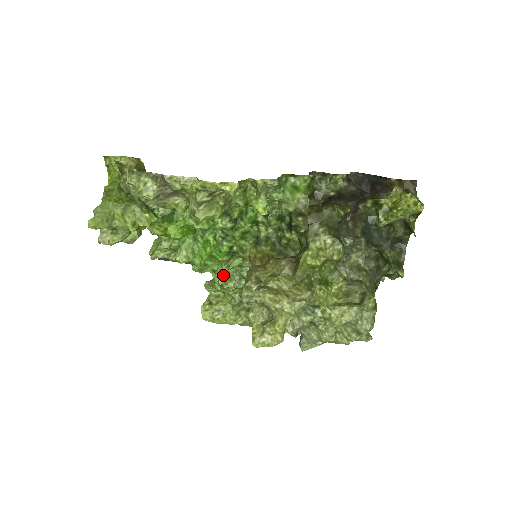
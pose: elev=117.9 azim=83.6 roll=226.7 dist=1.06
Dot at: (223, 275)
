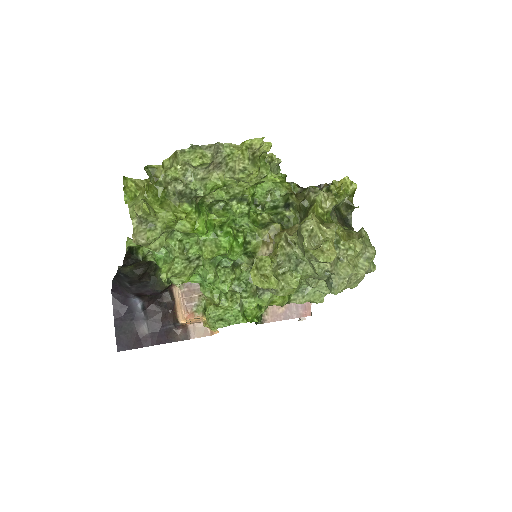
Dot at: (232, 283)
